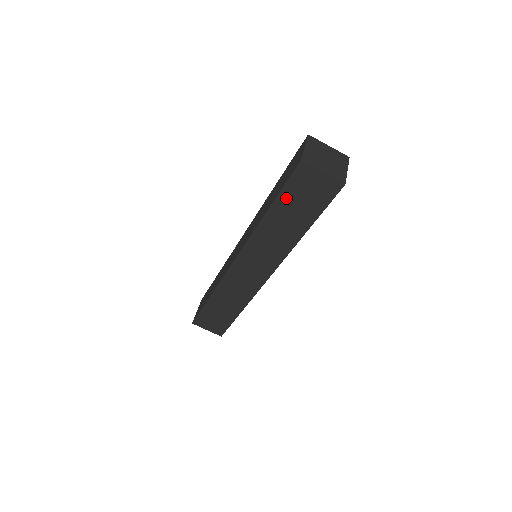
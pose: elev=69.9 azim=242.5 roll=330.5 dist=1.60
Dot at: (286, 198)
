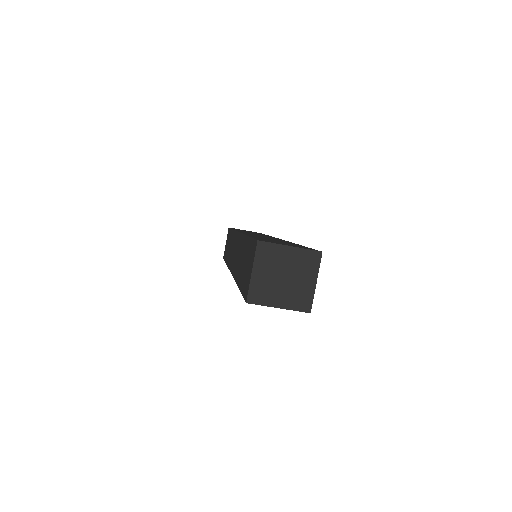
Dot at: occluded
